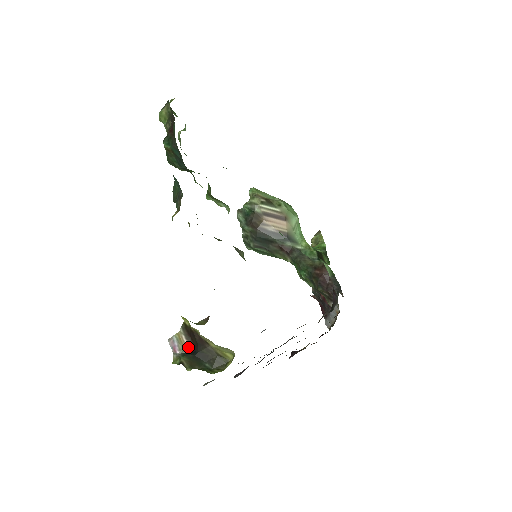
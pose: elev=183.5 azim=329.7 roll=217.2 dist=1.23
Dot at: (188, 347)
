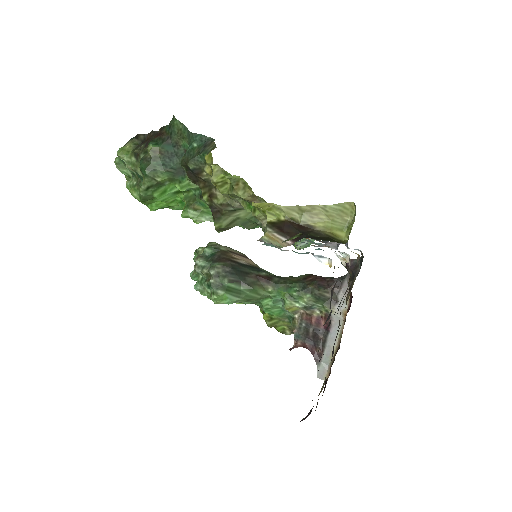
Dot at: (286, 243)
